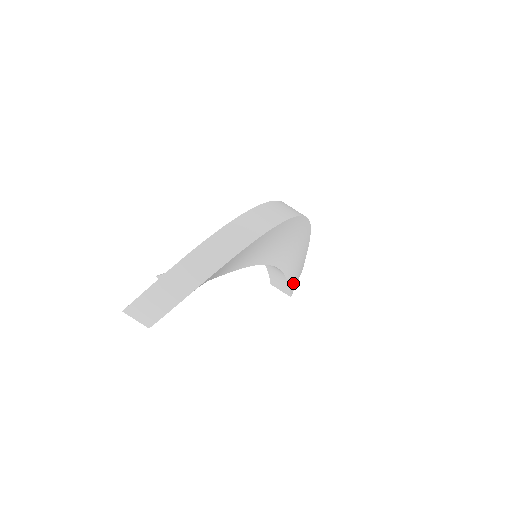
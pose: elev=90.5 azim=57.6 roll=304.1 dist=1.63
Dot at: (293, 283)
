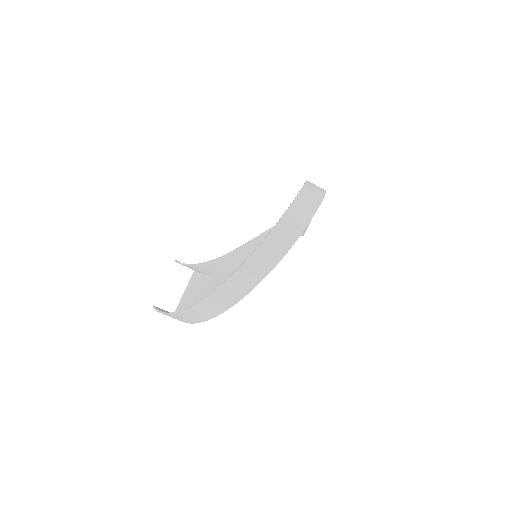
Dot at: occluded
